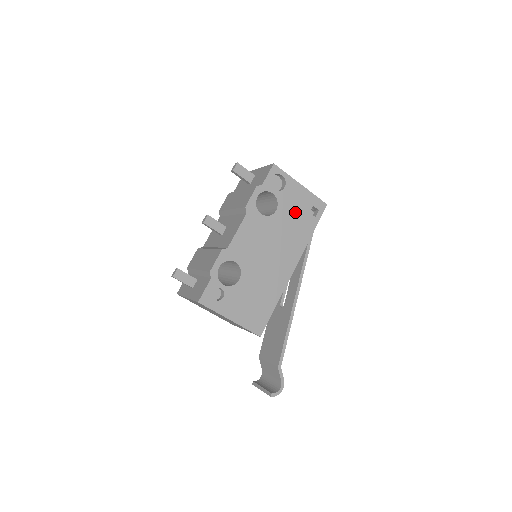
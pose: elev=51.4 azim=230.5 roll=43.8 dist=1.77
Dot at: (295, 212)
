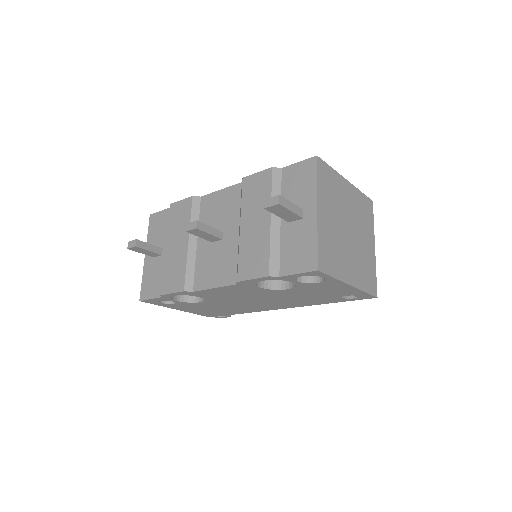
Dot at: (317, 293)
